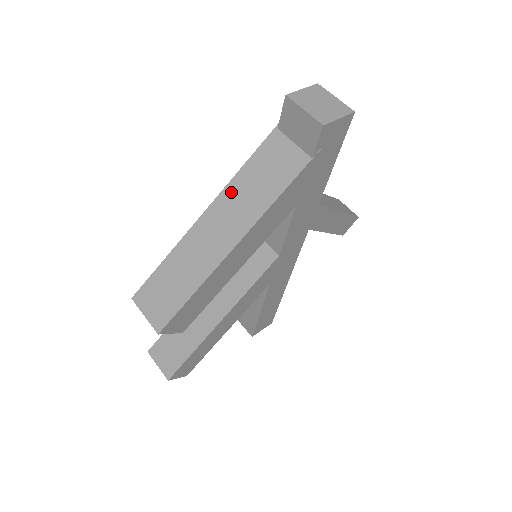
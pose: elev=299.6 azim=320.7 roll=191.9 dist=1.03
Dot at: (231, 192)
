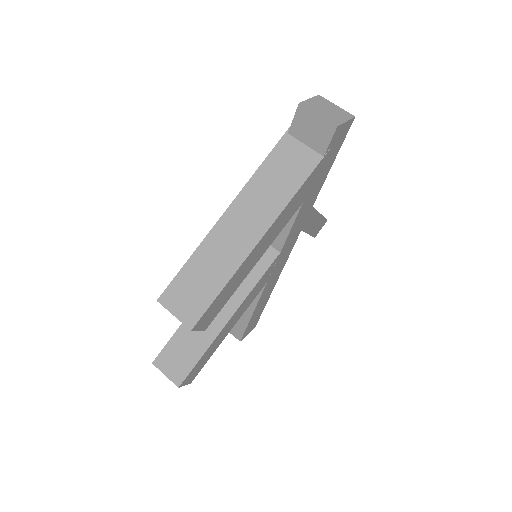
Dot at: (250, 191)
